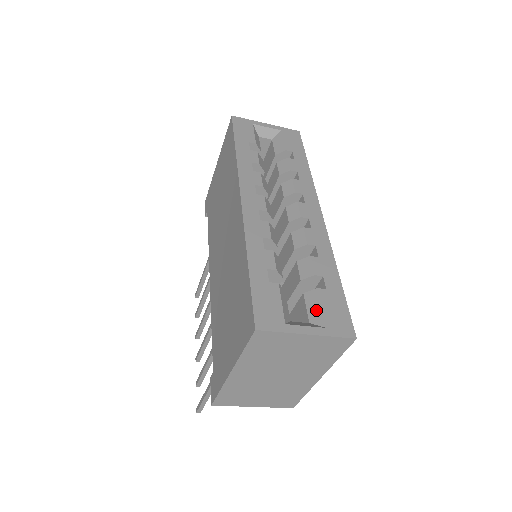
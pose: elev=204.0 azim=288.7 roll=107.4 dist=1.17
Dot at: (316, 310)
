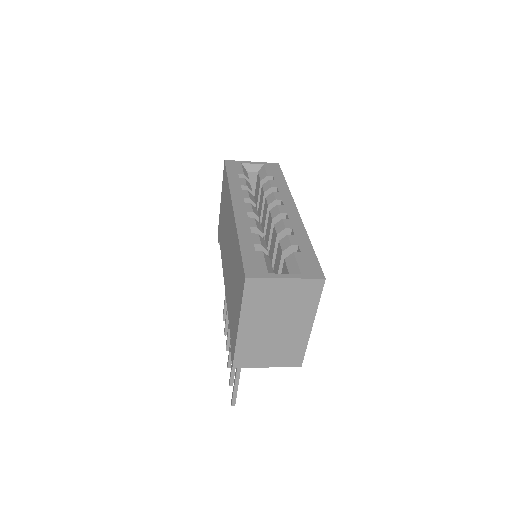
Dot at: (293, 266)
